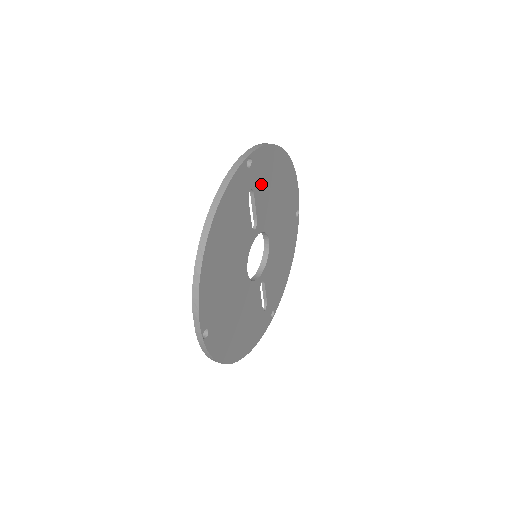
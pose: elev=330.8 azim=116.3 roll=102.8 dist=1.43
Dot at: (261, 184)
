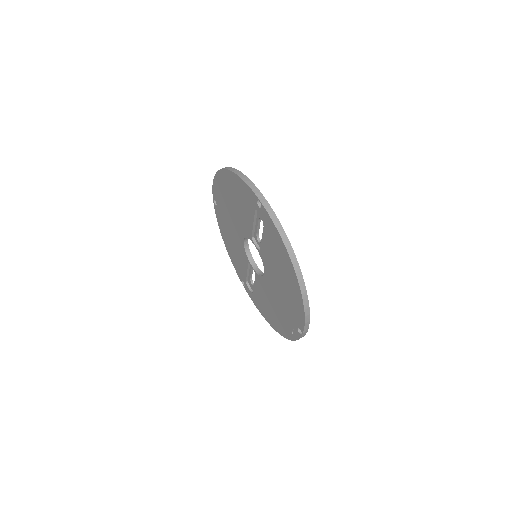
Dot at: occluded
